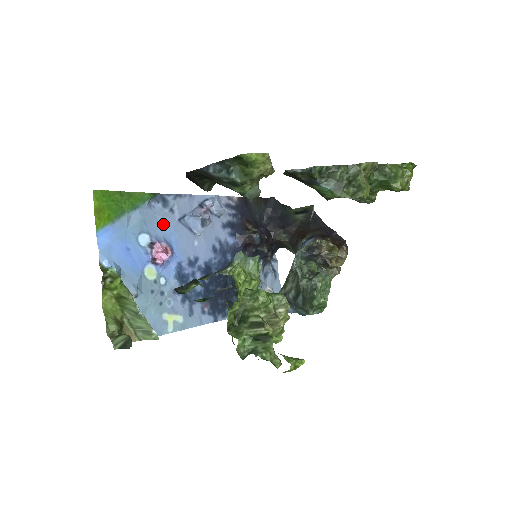
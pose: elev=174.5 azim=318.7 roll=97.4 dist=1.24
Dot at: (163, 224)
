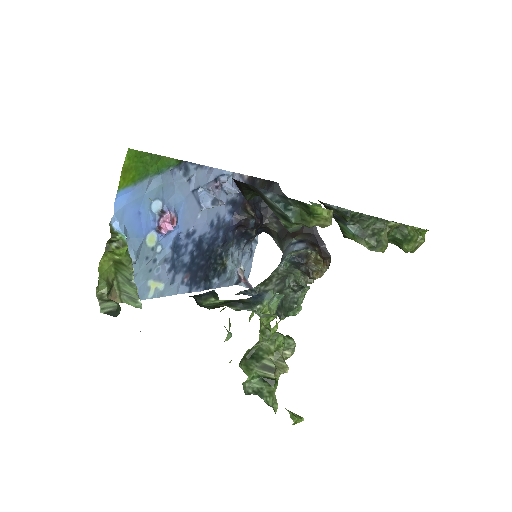
Dot at: (178, 193)
